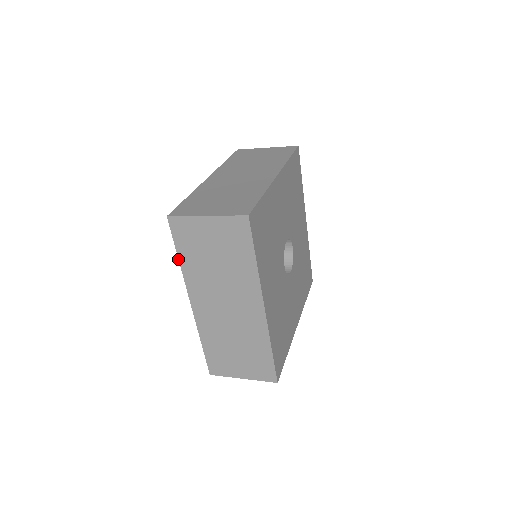
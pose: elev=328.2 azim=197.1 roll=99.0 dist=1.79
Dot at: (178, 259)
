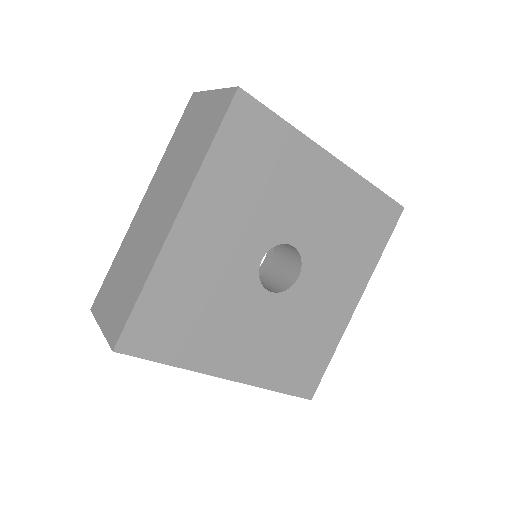
Dot at: occluded
